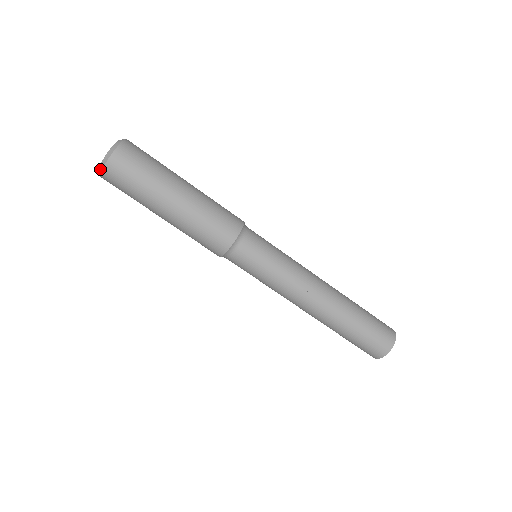
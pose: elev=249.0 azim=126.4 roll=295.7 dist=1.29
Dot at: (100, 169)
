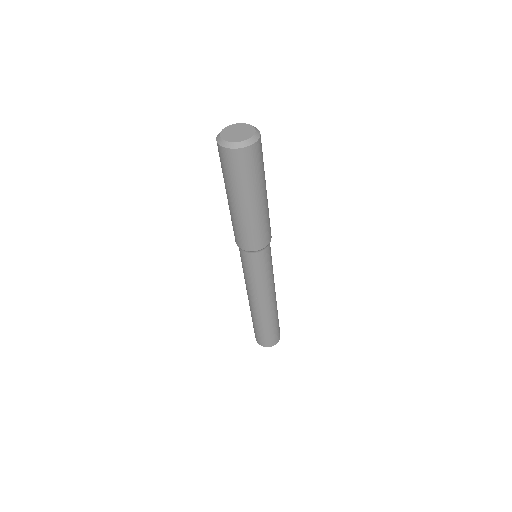
Dot at: (228, 145)
